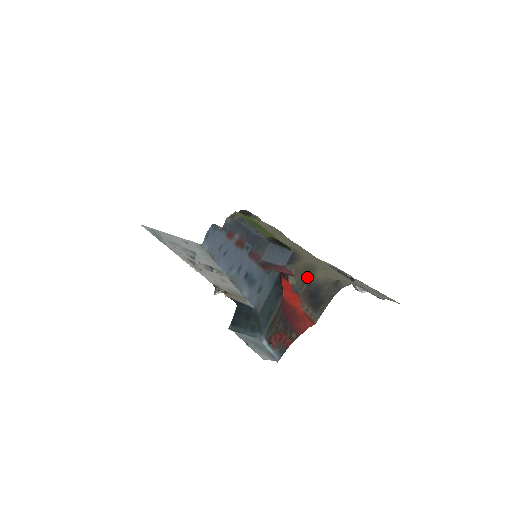
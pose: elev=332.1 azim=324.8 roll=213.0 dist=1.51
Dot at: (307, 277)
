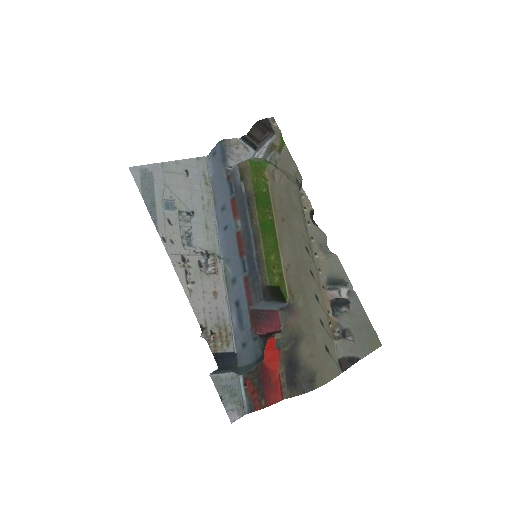
Dot at: (292, 341)
